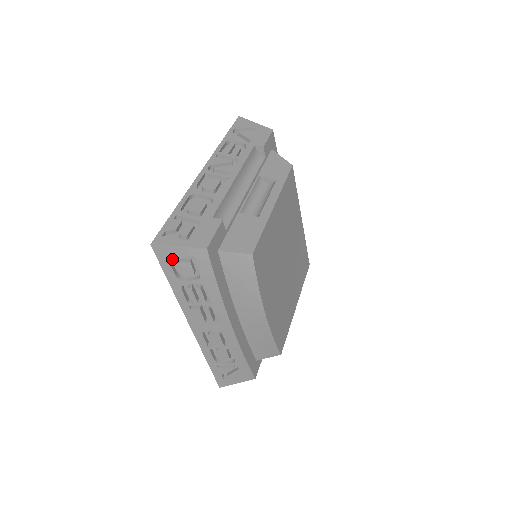
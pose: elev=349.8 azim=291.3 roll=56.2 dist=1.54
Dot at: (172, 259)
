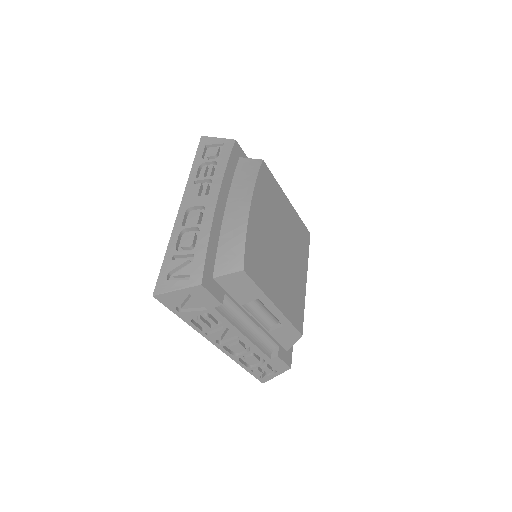
Dot at: occluded
